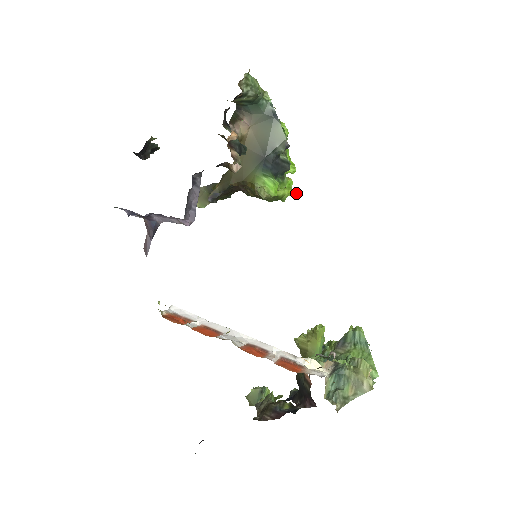
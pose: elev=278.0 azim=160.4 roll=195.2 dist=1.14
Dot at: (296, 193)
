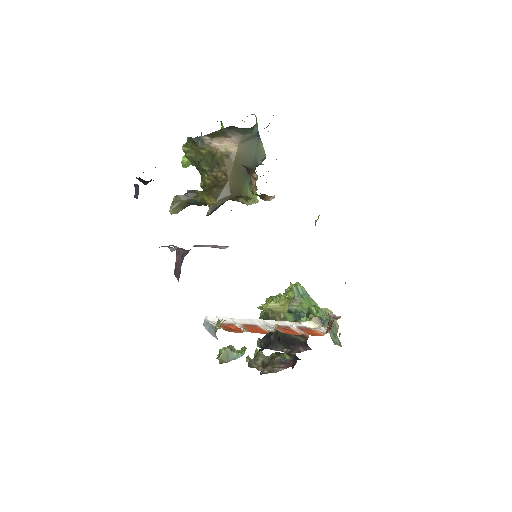
Dot at: occluded
